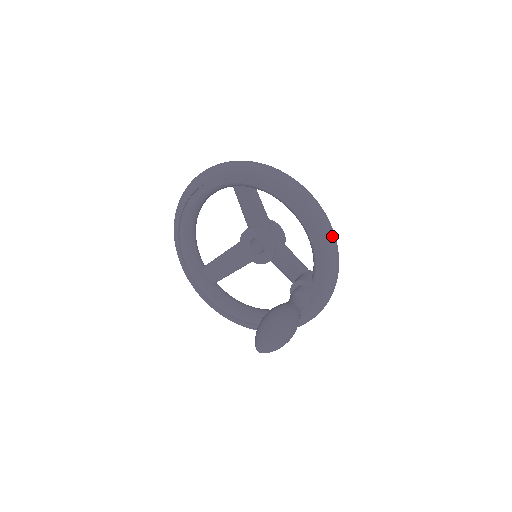
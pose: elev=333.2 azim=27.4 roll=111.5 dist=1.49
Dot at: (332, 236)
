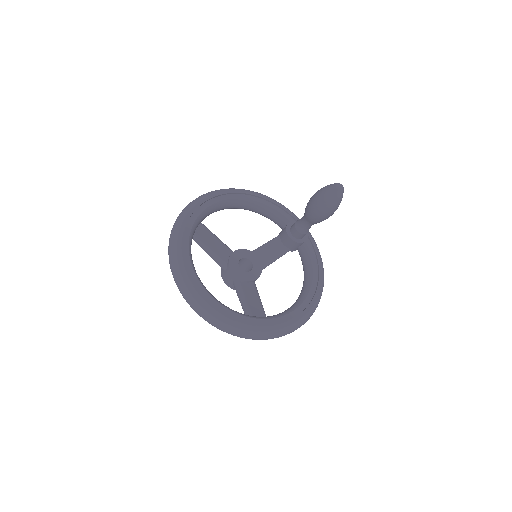
Dot at: occluded
